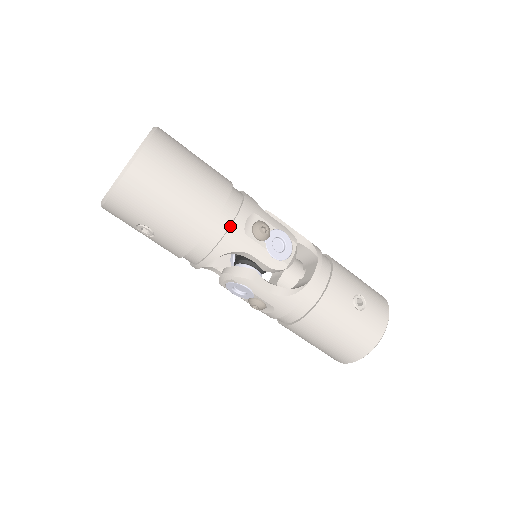
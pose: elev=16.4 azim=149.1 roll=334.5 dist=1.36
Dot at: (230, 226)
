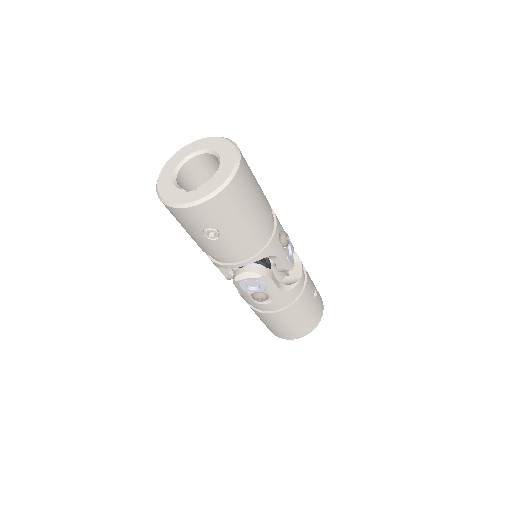
Dot at: (274, 235)
